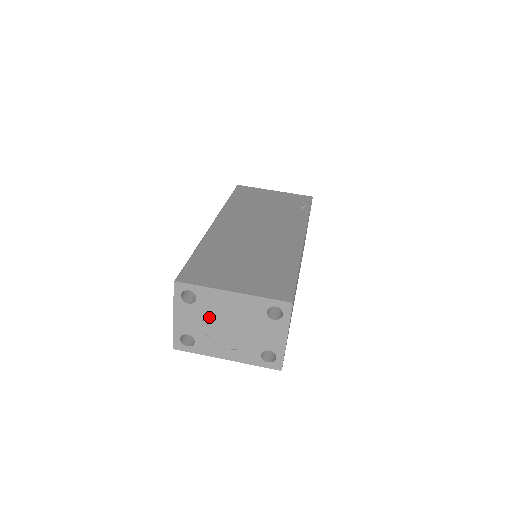
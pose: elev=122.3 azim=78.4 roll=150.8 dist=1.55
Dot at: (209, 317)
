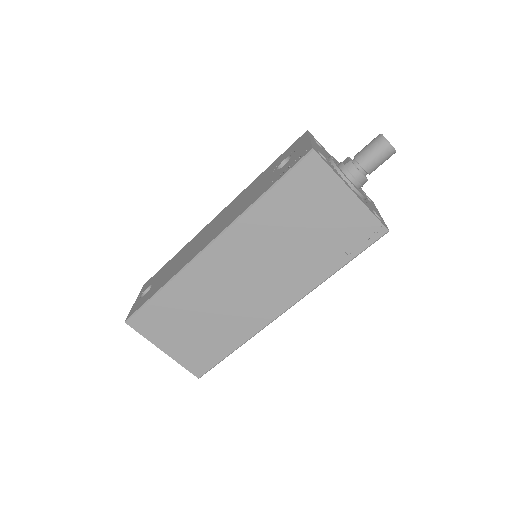
Dot at: occluded
